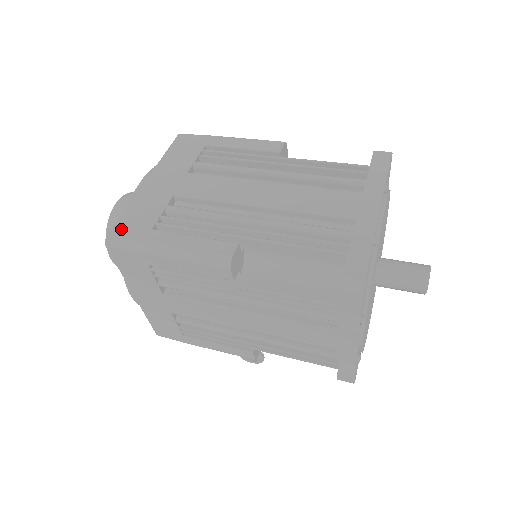
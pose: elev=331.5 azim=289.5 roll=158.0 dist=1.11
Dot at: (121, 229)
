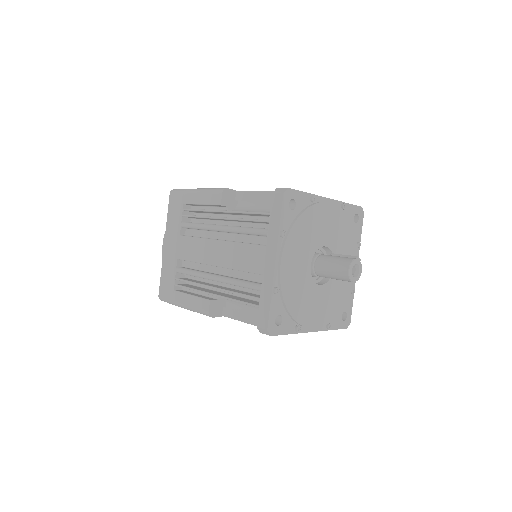
Dot at: (162, 291)
